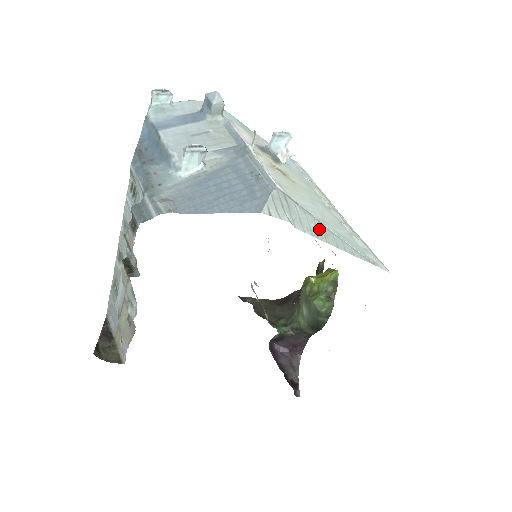
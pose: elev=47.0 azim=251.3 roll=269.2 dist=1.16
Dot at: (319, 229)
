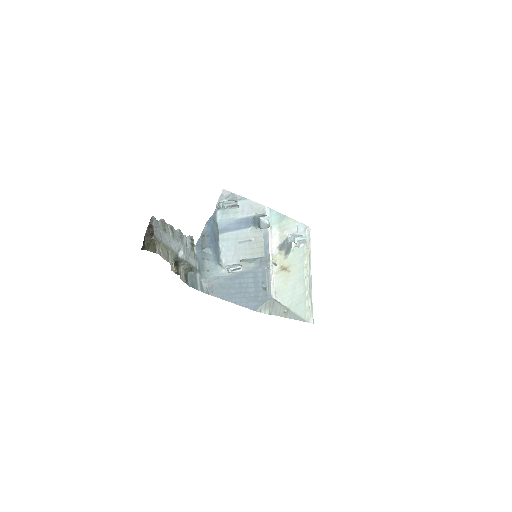
Dot at: (285, 312)
